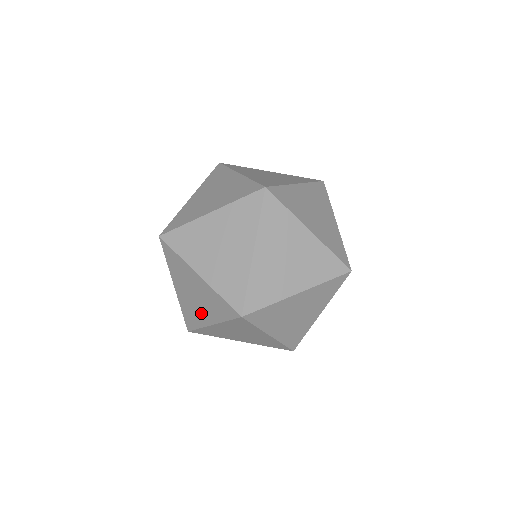
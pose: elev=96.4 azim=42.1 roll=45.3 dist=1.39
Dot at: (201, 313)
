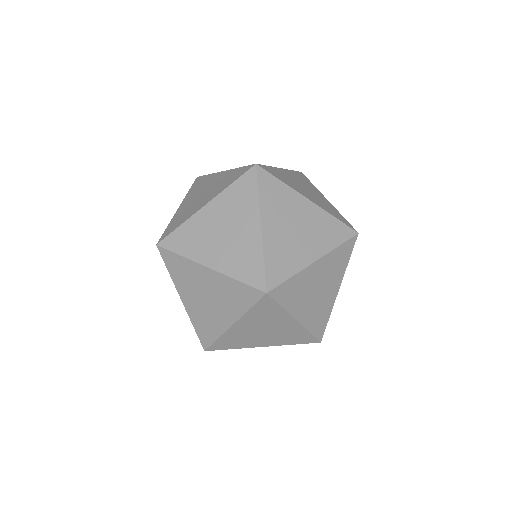
Dot at: occluded
